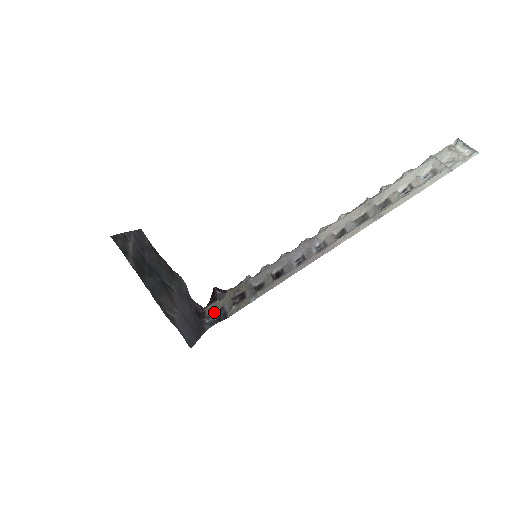
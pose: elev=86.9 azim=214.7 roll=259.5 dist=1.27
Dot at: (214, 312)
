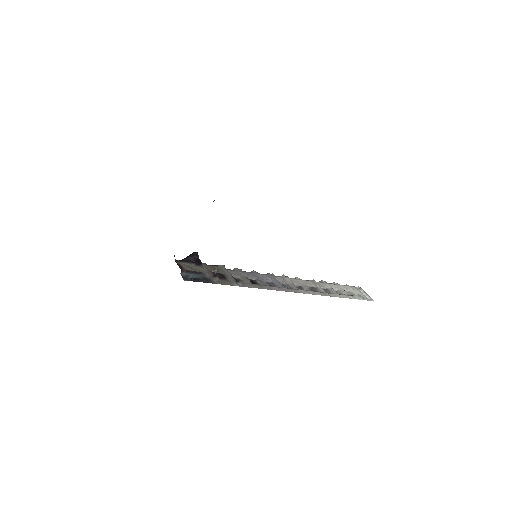
Dot at: (192, 270)
